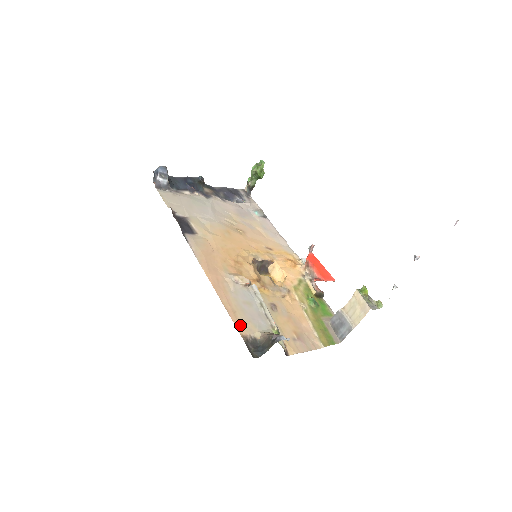
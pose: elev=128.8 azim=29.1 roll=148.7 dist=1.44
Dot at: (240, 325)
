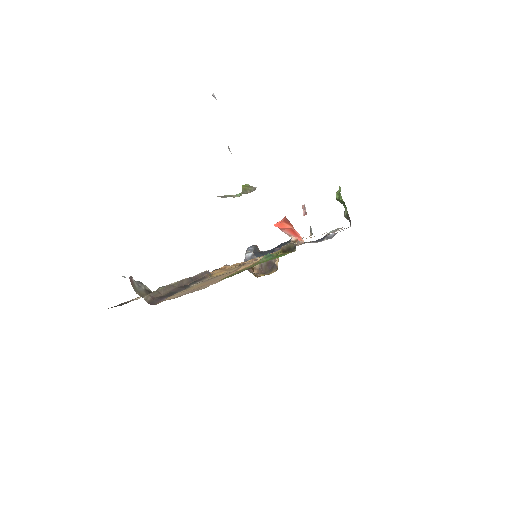
Dot at: occluded
